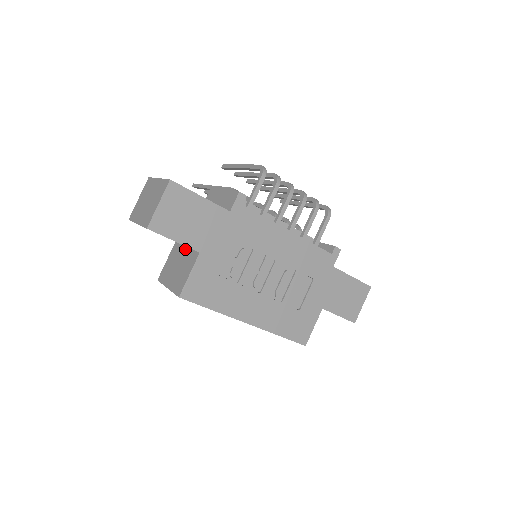
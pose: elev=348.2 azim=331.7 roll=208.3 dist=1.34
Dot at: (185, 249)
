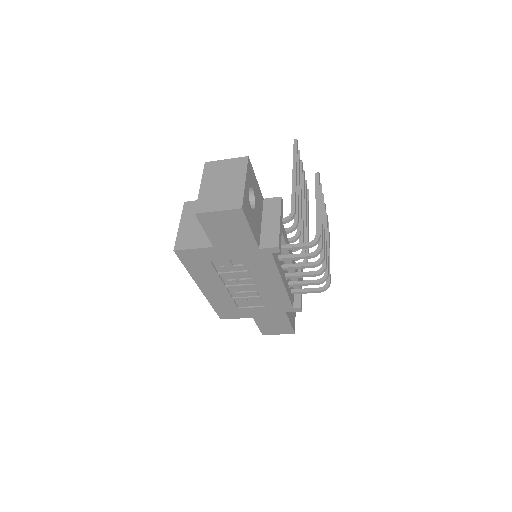
Dot at: occluded
